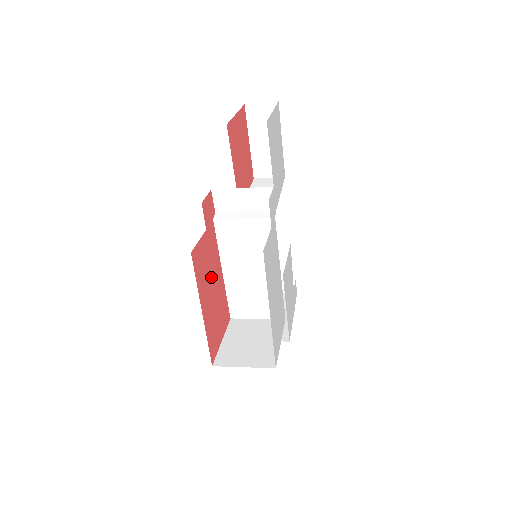
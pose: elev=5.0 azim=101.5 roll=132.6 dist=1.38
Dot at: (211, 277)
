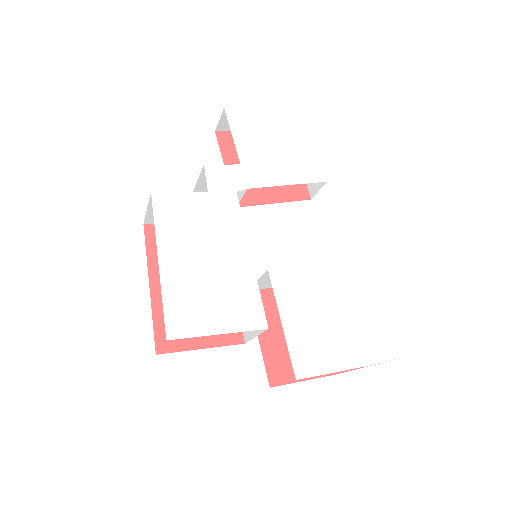
Dot at: occluded
